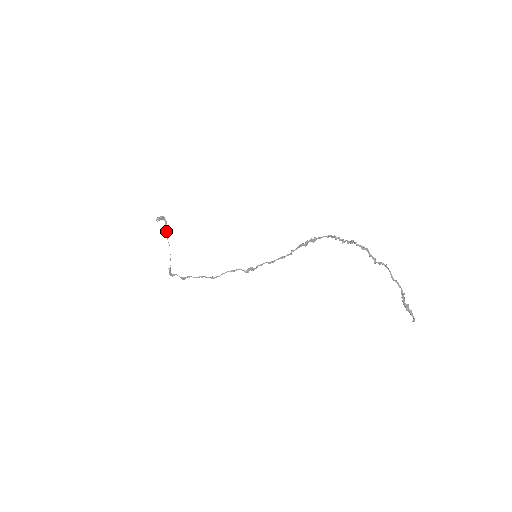
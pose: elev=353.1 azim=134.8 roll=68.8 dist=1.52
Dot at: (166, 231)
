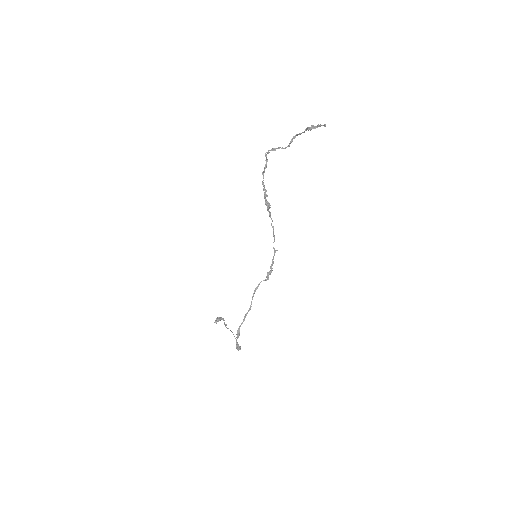
Dot at: (226, 325)
